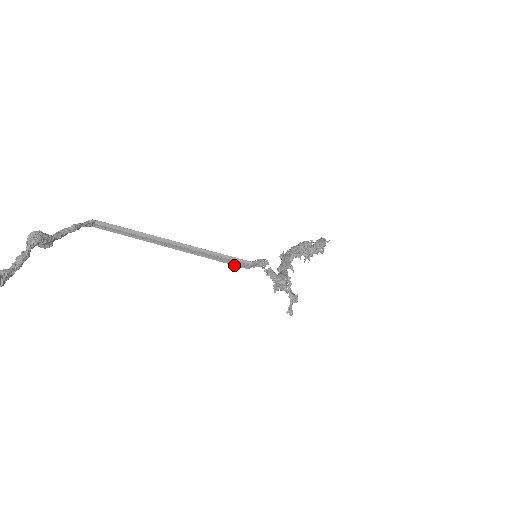
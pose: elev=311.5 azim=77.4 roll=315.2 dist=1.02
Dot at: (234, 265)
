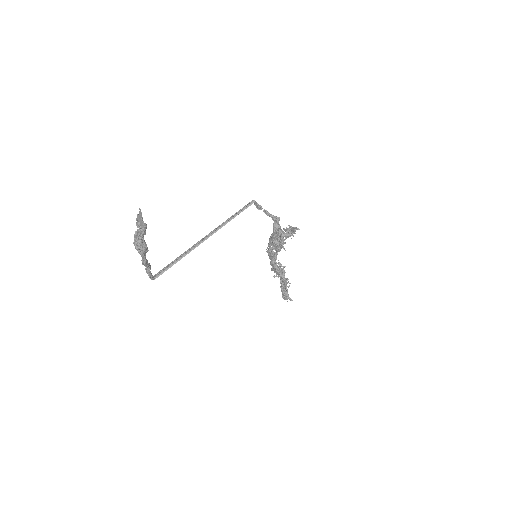
Dot at: (247, 207)
